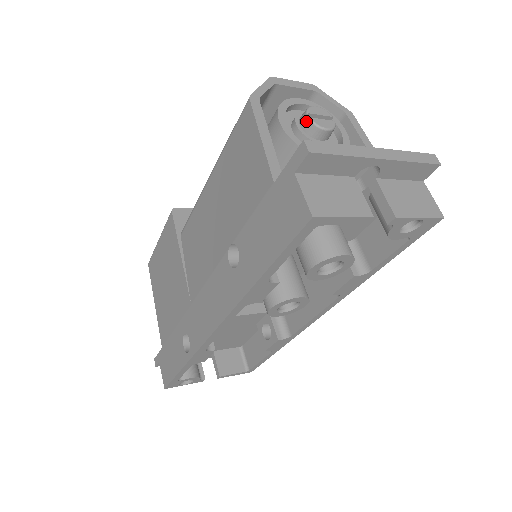
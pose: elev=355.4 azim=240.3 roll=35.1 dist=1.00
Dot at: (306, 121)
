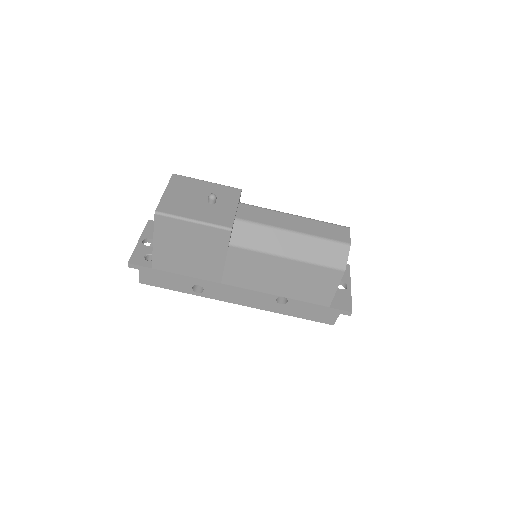
Dot at: occluded
